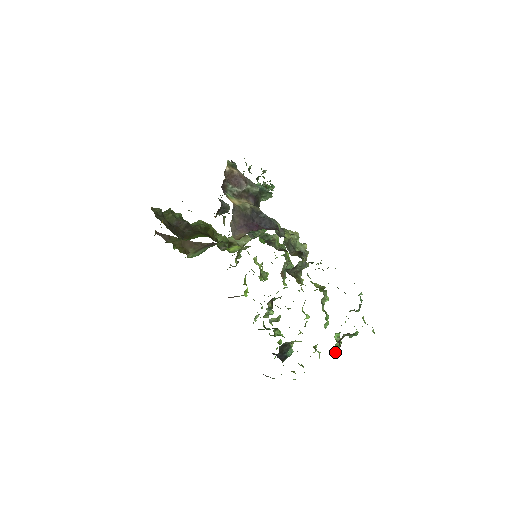
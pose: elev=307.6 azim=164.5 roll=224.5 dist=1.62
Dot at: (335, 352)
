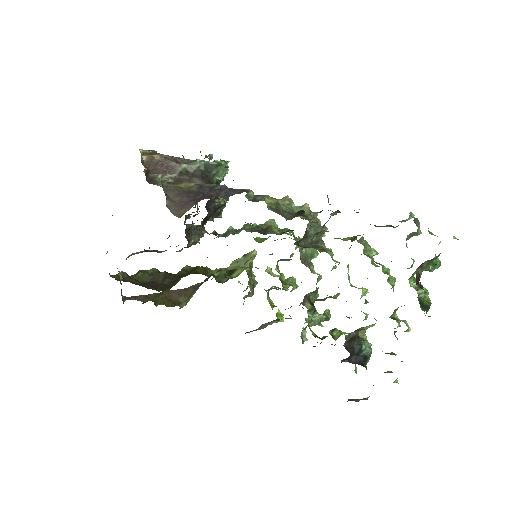
Dot at: (424, 304)
